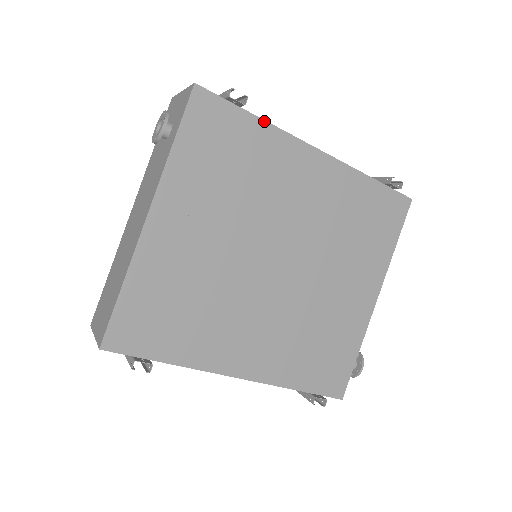
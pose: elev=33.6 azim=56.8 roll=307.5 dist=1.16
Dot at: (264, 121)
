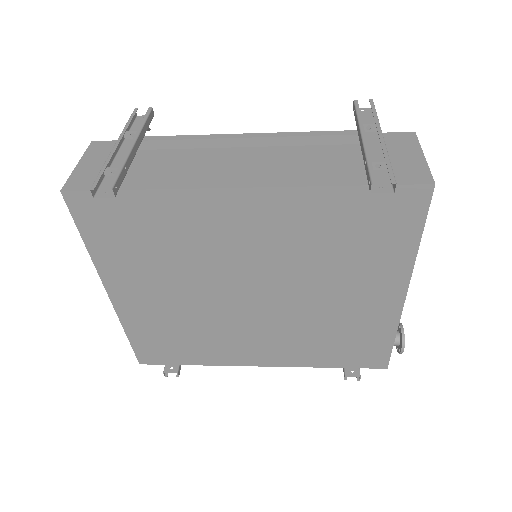
Dot at: (153, 190)
